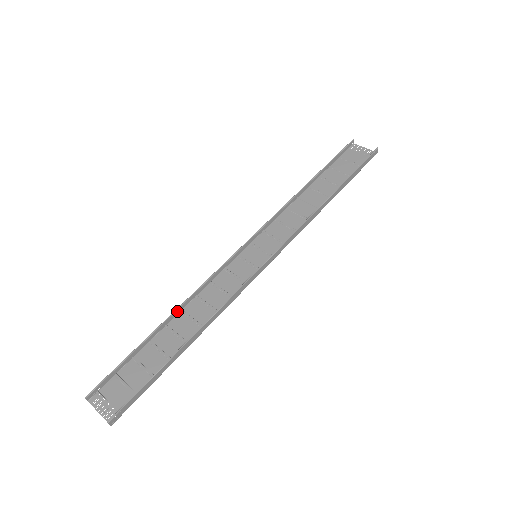
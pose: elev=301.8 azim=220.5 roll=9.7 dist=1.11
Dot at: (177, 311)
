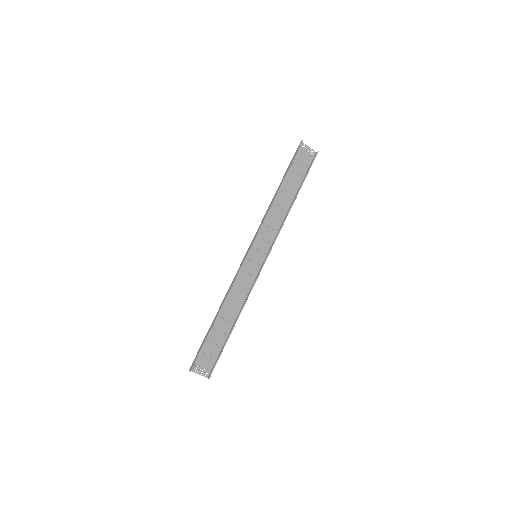
Dot at: (221, 306)
